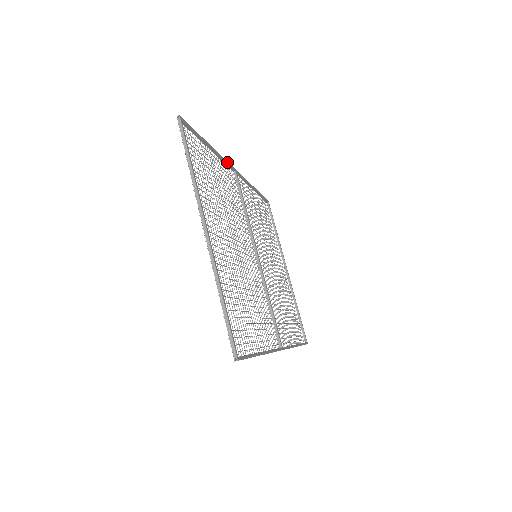
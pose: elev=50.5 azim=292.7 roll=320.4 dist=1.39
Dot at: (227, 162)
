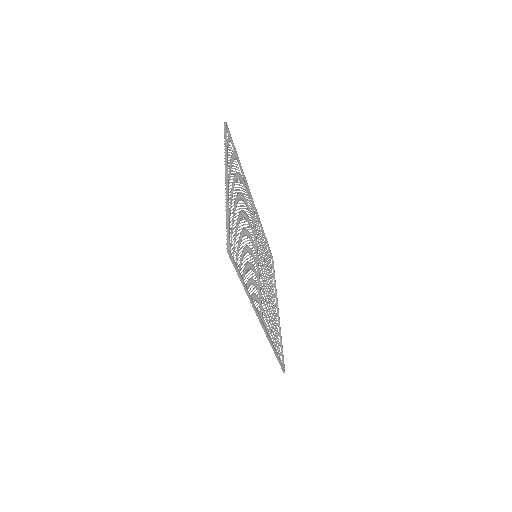
Dot at: occluded
